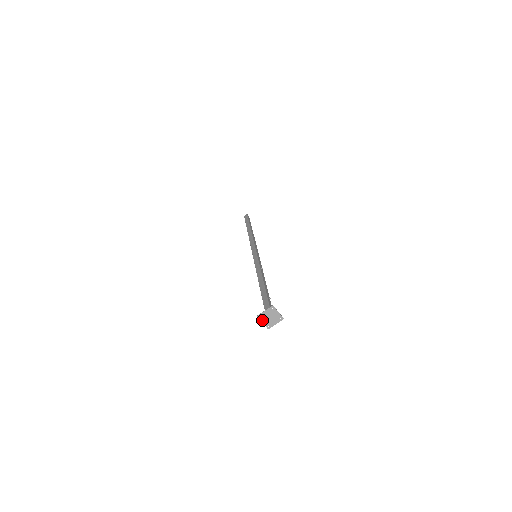
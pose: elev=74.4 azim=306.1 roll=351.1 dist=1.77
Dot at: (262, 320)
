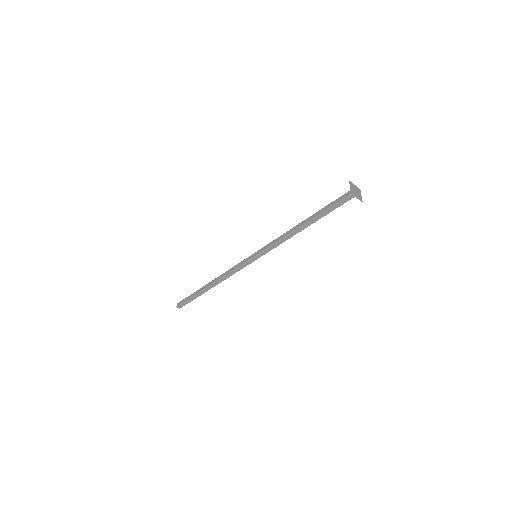
Dot at: (355, 195)
